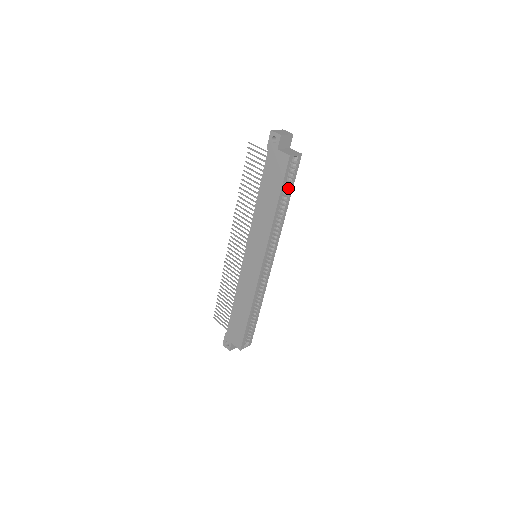
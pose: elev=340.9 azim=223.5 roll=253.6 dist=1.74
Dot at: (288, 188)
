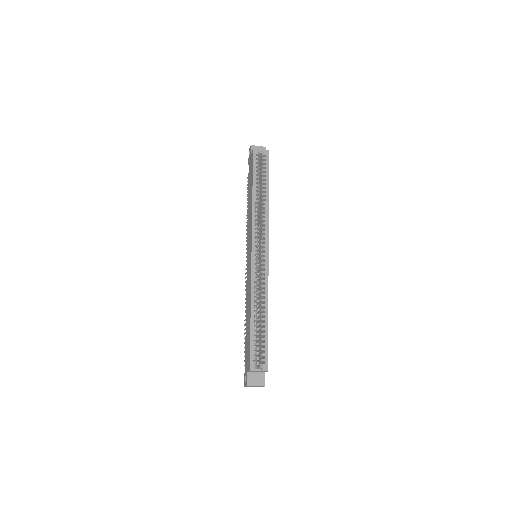
Dot at: (263, 178)
